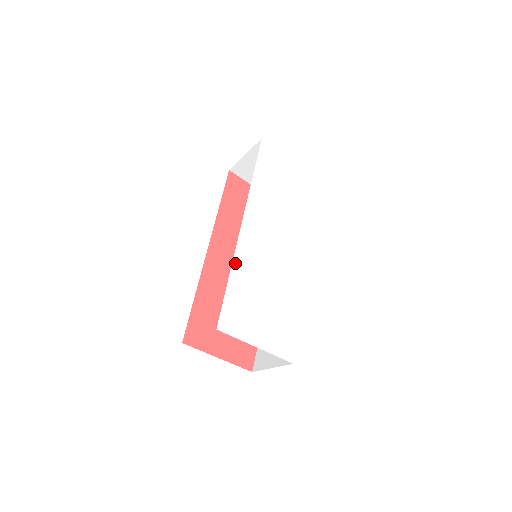
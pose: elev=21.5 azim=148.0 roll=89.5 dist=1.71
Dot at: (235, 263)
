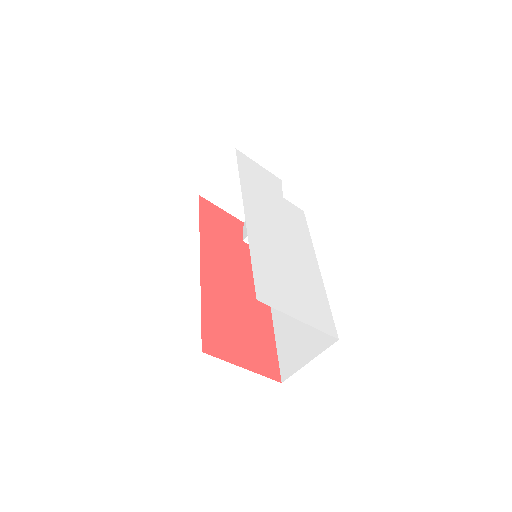
Dot at: (251, 242)
